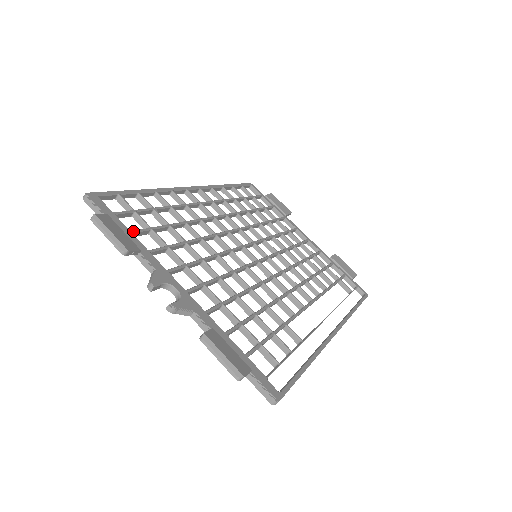
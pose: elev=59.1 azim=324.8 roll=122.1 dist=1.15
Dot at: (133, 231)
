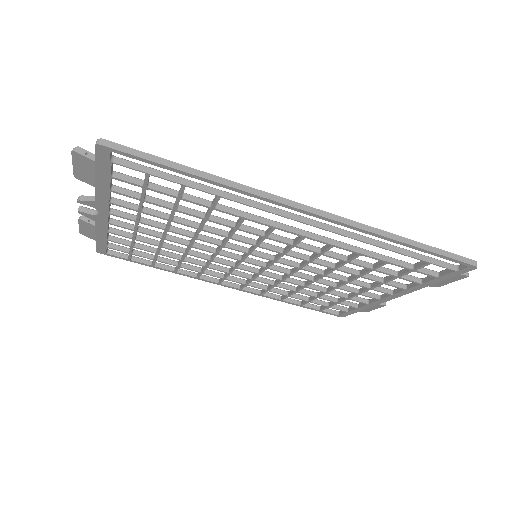
Dot at: (111, 236)
